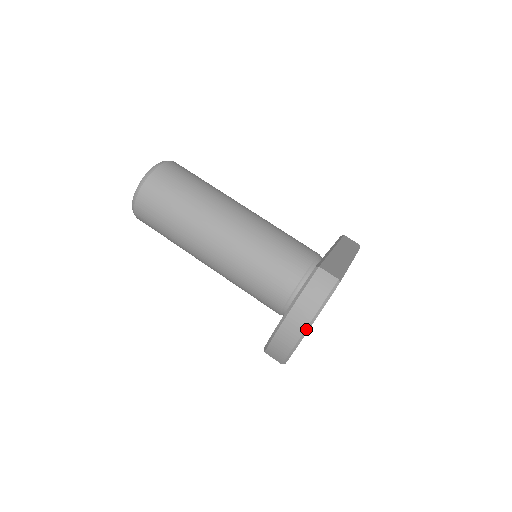
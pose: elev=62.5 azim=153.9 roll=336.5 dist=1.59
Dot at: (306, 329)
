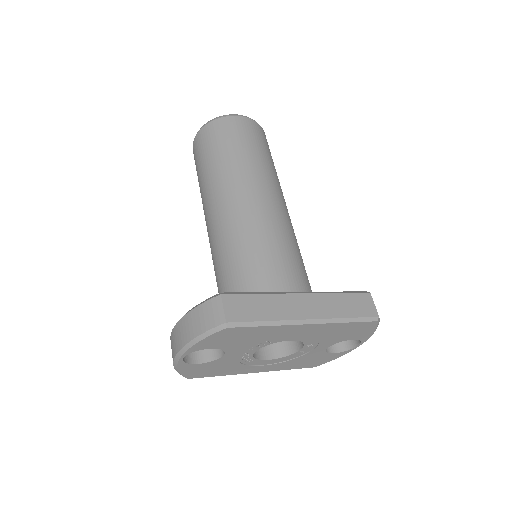
Dot at: (179, 353)
